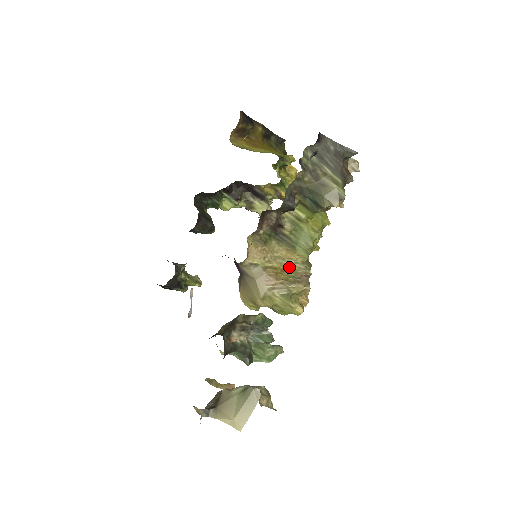
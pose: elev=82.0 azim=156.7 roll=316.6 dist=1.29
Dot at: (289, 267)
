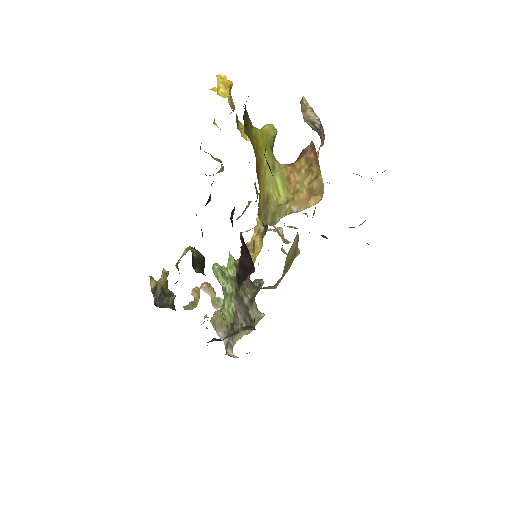
Dot at: (291, 252)
